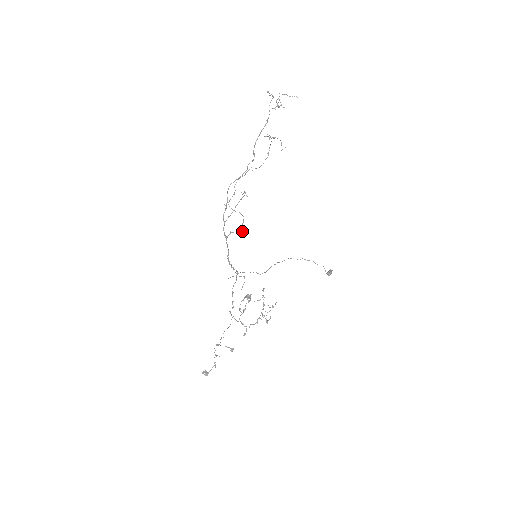
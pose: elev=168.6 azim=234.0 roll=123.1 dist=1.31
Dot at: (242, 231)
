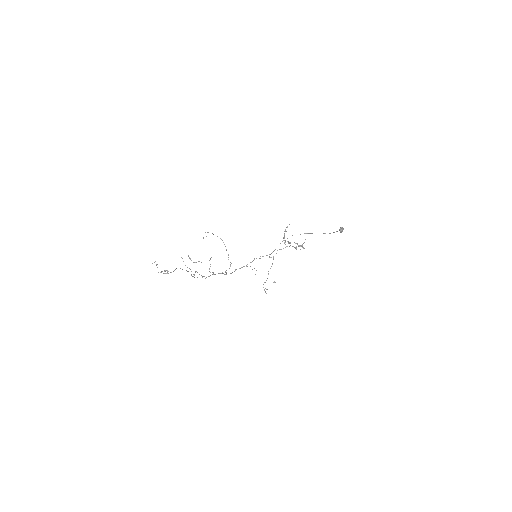
Dot at: (230, 264)
